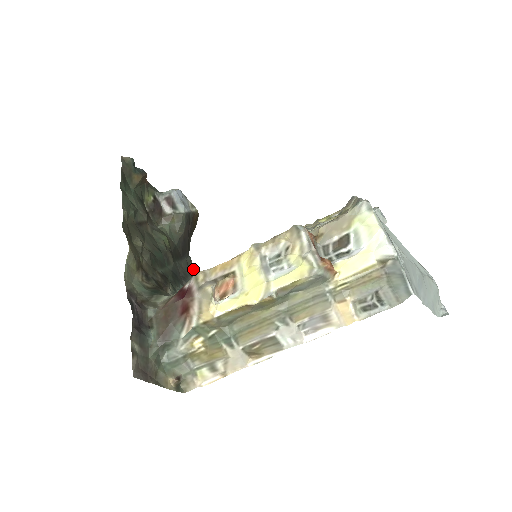
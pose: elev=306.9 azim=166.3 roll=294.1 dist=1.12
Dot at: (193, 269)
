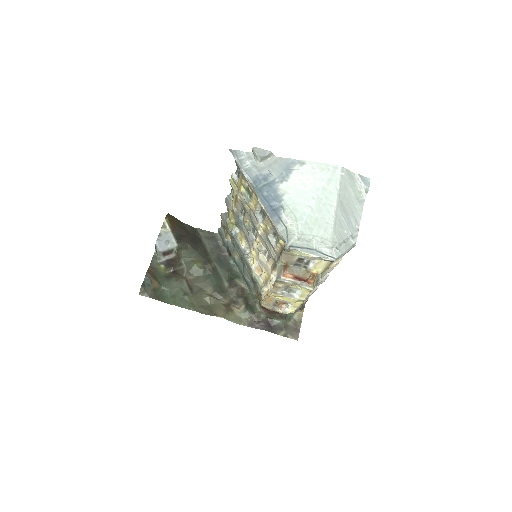
Dot at: (209, 232)
